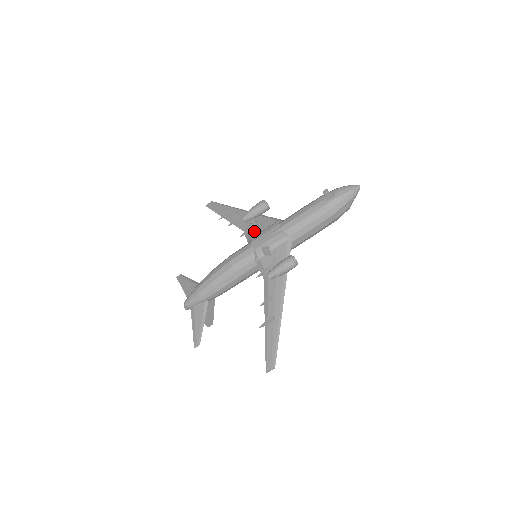
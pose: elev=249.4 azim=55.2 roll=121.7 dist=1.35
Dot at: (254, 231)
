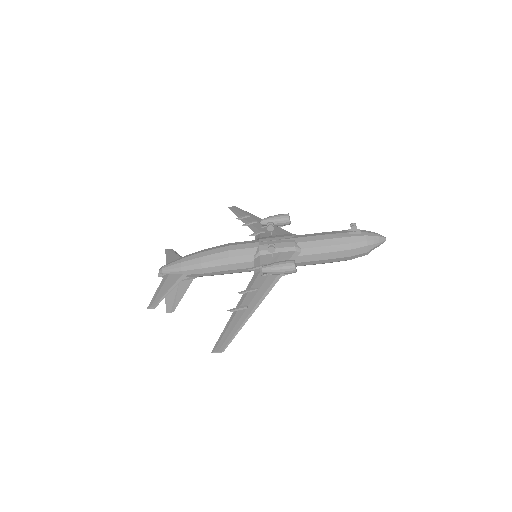
Dot at: (266, 234)
